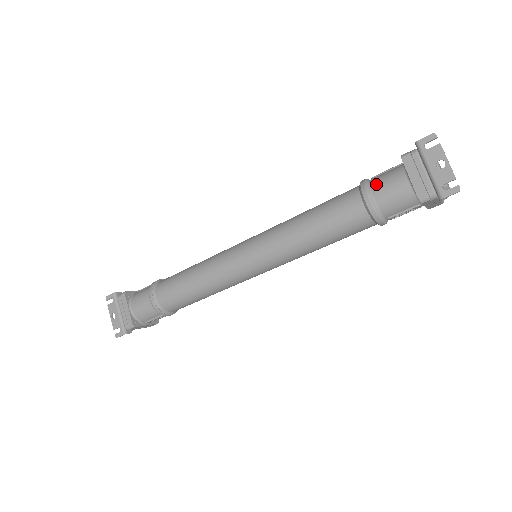
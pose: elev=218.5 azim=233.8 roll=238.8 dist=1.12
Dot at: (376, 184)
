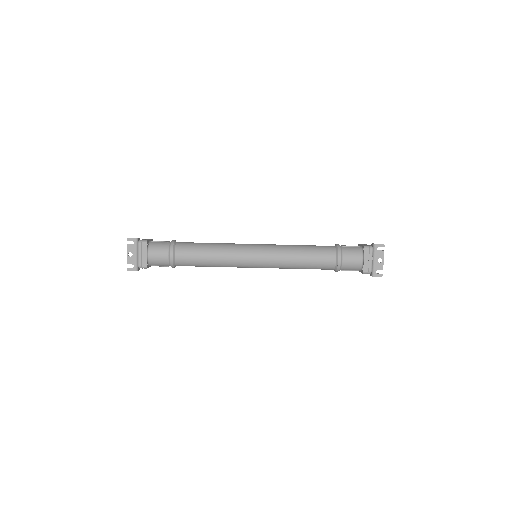
Dot at: (346, 253)
